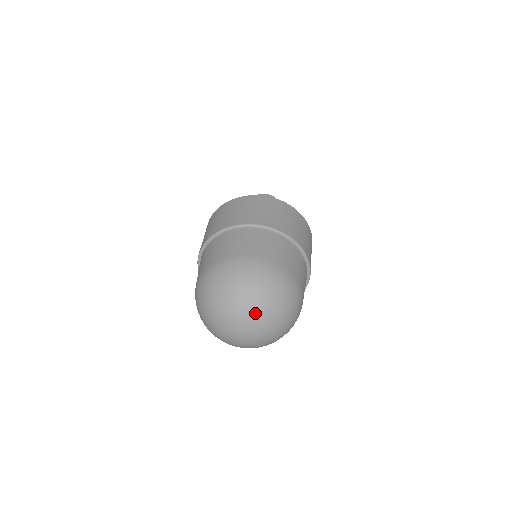
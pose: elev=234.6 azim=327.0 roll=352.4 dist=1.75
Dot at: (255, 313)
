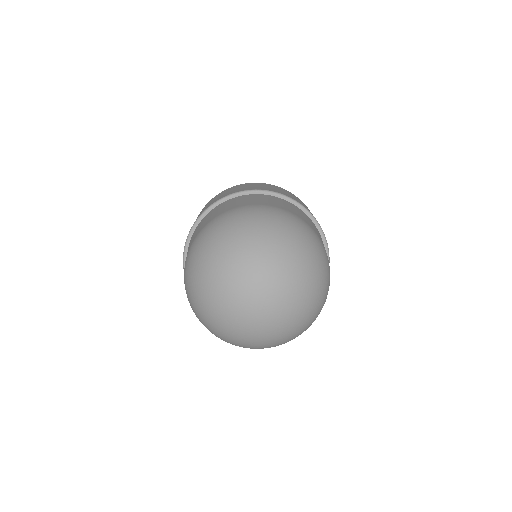
Dot at: (249, 259)
